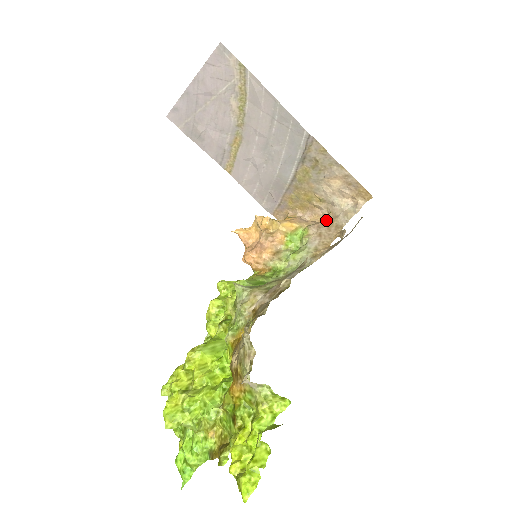
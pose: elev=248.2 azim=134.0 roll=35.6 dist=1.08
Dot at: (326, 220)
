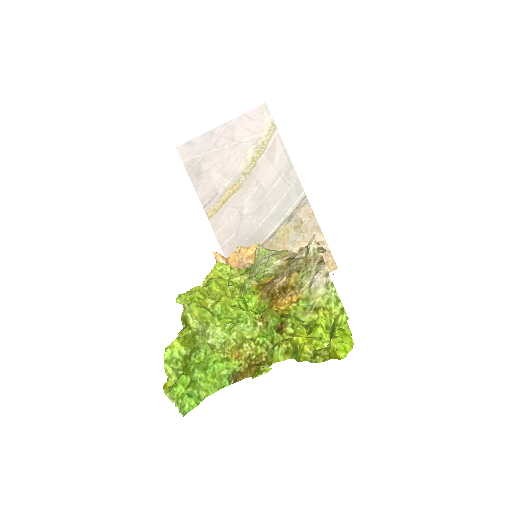
Dot at: occluded
